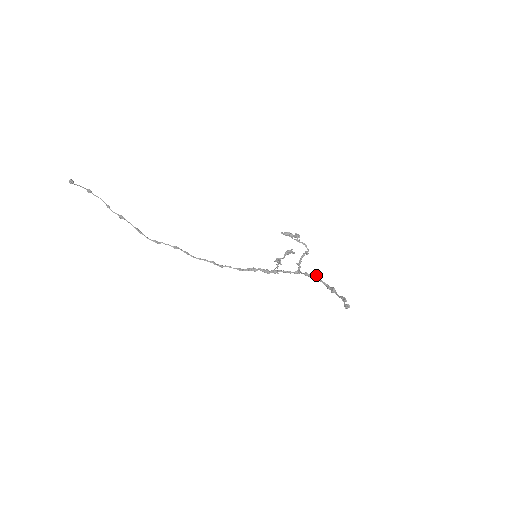
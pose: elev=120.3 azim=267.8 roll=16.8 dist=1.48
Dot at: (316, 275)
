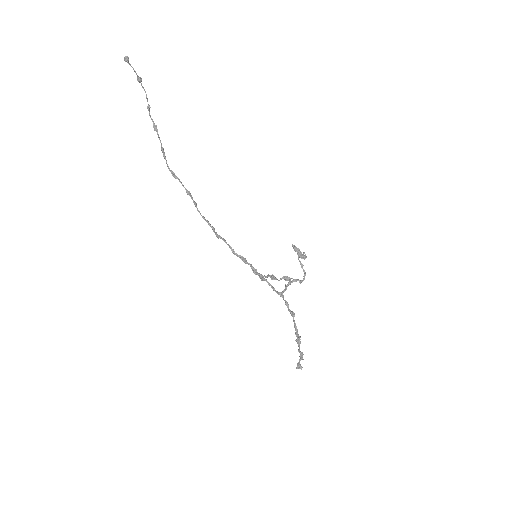
Dot at: (294, 313)
